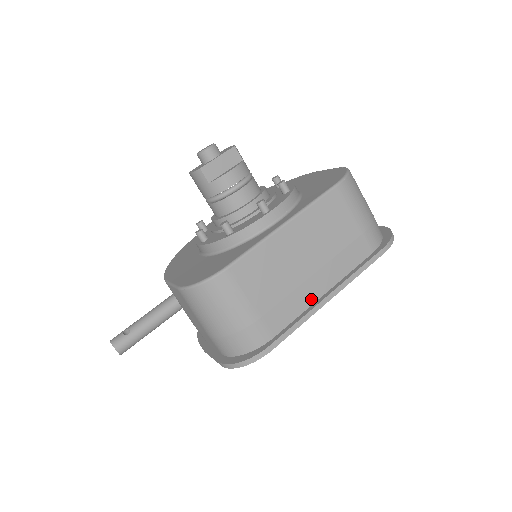
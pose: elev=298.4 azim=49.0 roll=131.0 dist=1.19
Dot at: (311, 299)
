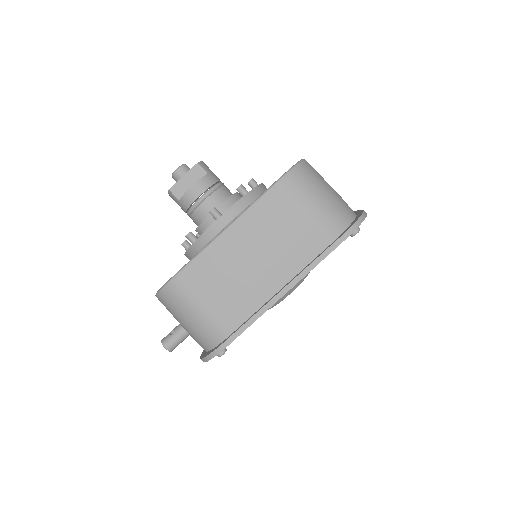
Dot at: (267, 295)
